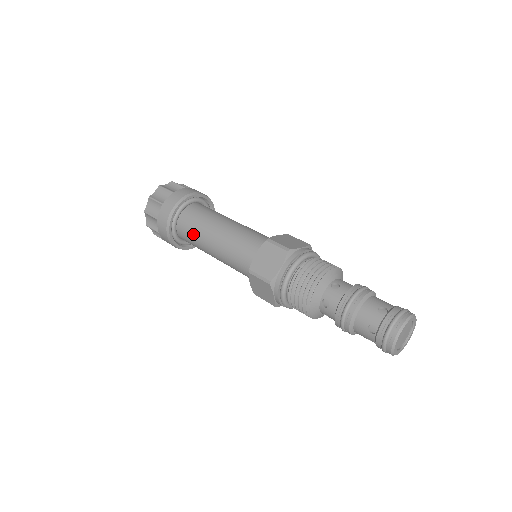
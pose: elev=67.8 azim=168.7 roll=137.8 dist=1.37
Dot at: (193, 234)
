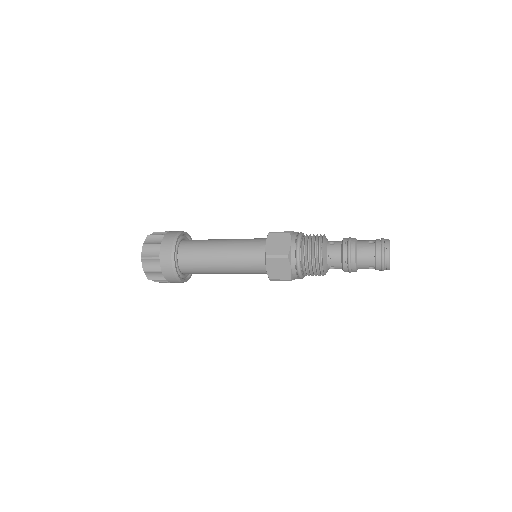
Dot at: (197, 258)
